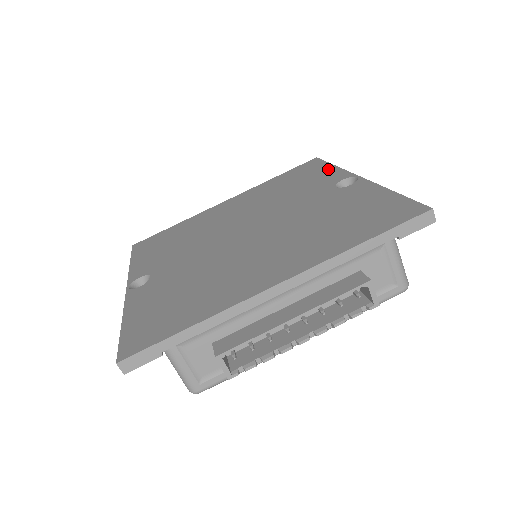
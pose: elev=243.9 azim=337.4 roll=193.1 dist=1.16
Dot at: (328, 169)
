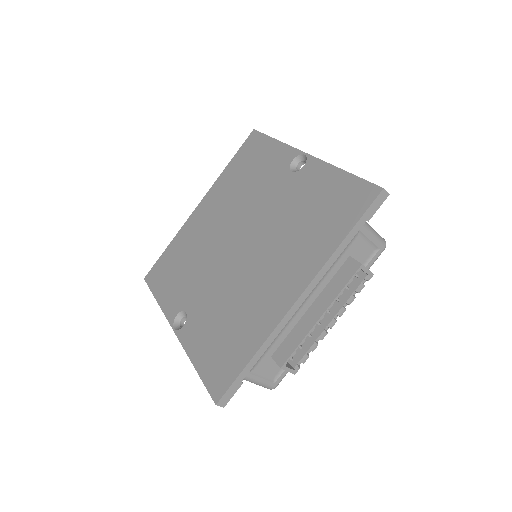
Dot at: (273, 146)
